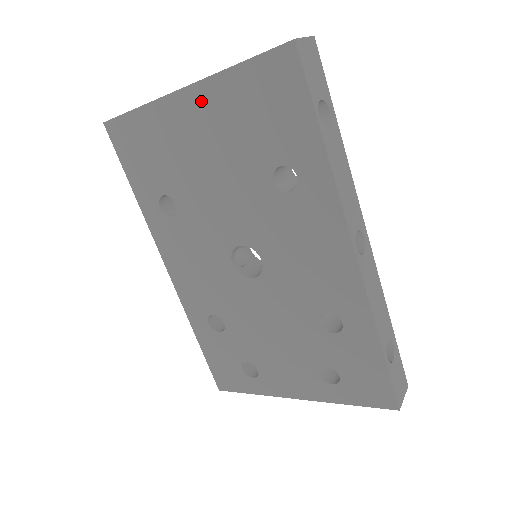
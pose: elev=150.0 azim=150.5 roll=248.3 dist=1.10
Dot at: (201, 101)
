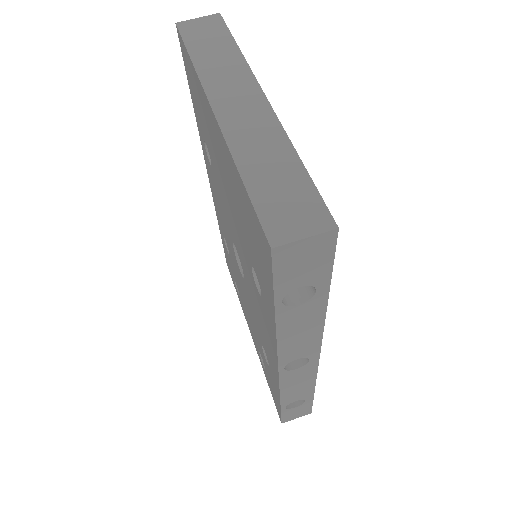
Dot at: (221, 144)
